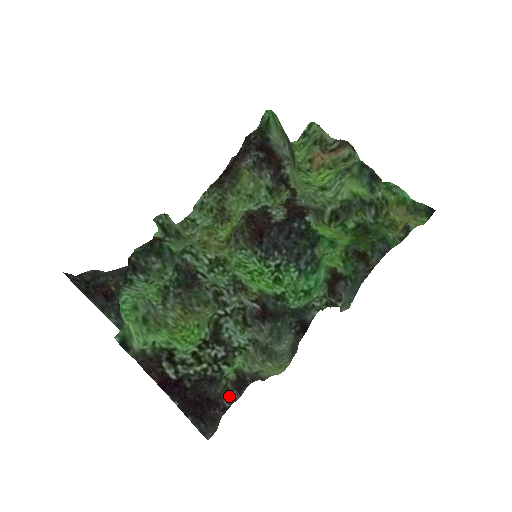
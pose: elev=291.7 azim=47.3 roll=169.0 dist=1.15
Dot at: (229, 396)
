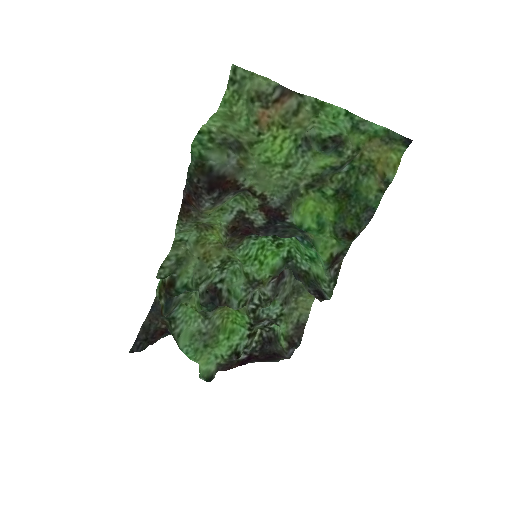
Dot at: (288, 354)
